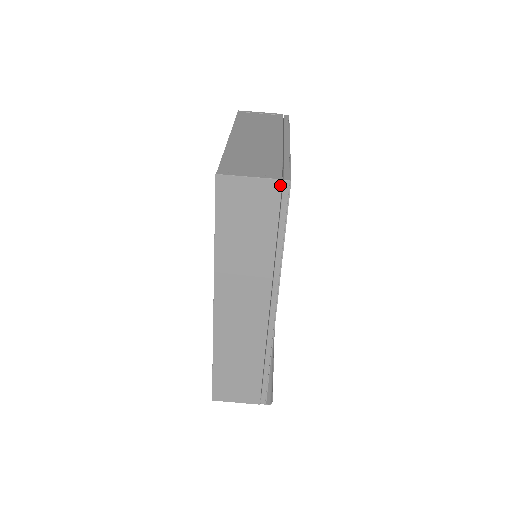
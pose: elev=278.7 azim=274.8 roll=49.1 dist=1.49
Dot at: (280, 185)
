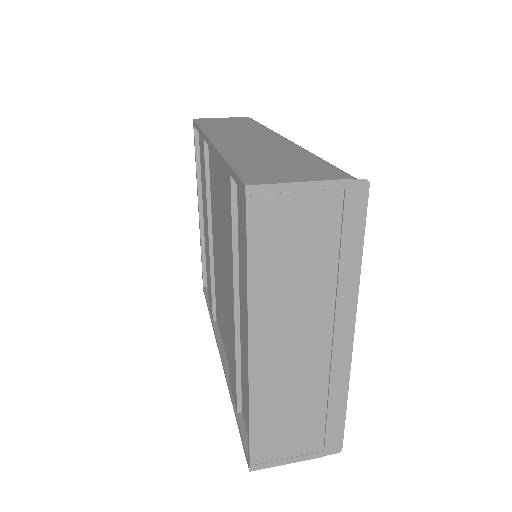
Dot at: (243, 118)
